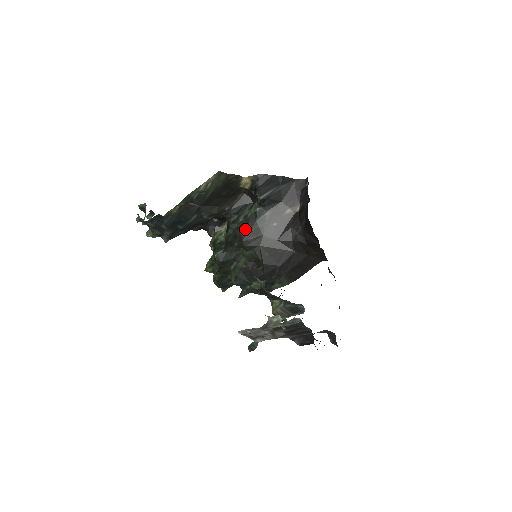
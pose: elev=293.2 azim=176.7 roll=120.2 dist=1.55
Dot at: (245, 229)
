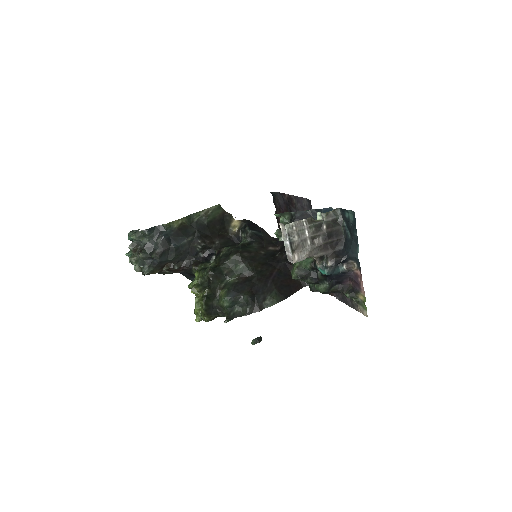
Dot at: (239, 247)
